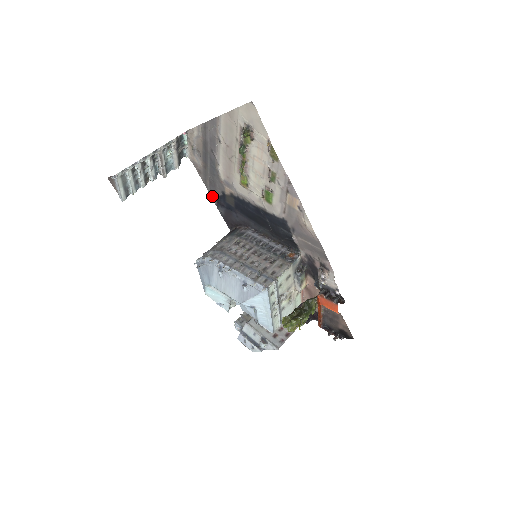
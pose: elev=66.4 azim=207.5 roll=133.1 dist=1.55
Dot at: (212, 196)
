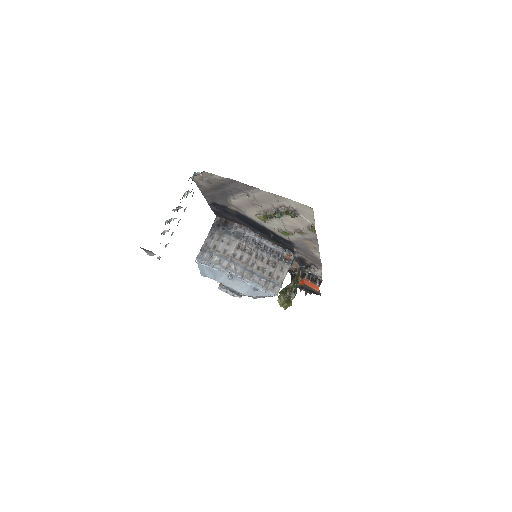
Dot at: (207, 199)
